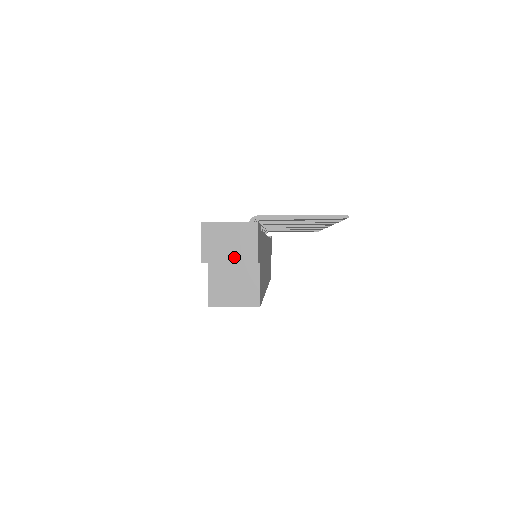
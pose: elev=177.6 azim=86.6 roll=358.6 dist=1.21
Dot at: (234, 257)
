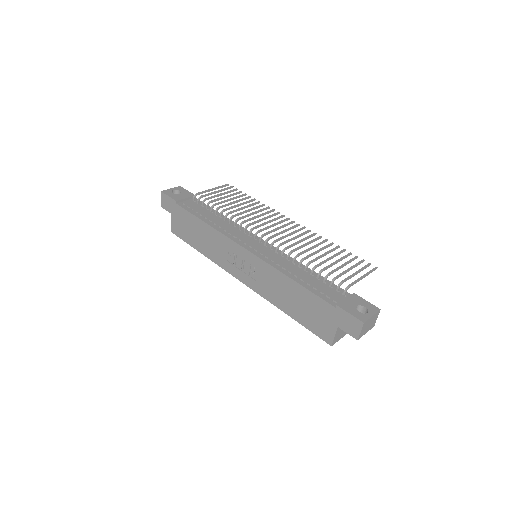
Dot at: (368, 330)
